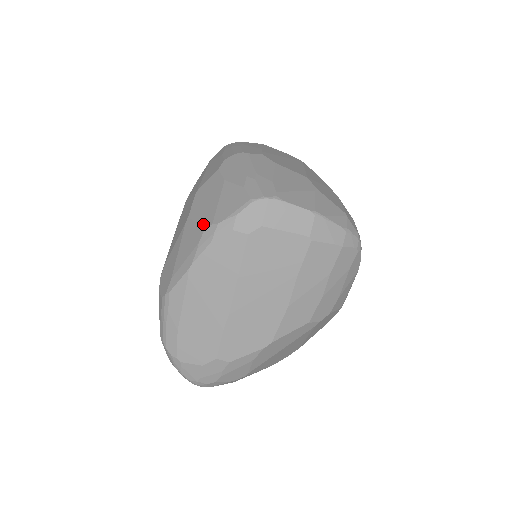
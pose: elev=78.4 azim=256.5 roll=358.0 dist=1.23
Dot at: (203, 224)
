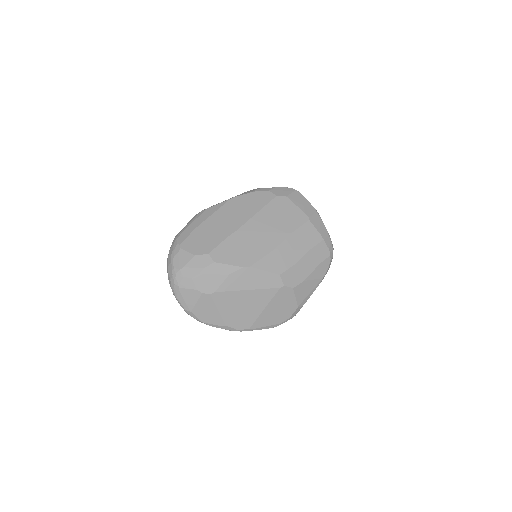
Dot at: occluded
